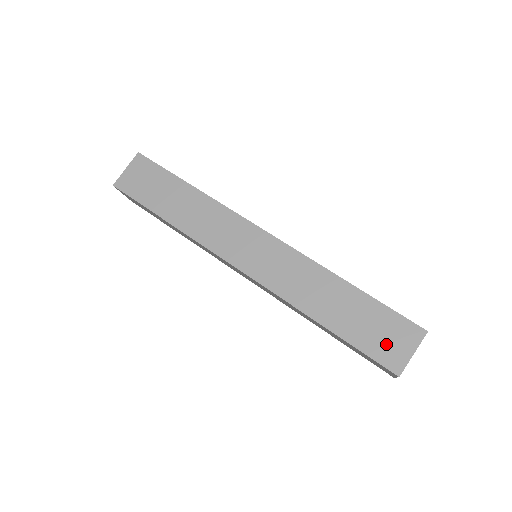
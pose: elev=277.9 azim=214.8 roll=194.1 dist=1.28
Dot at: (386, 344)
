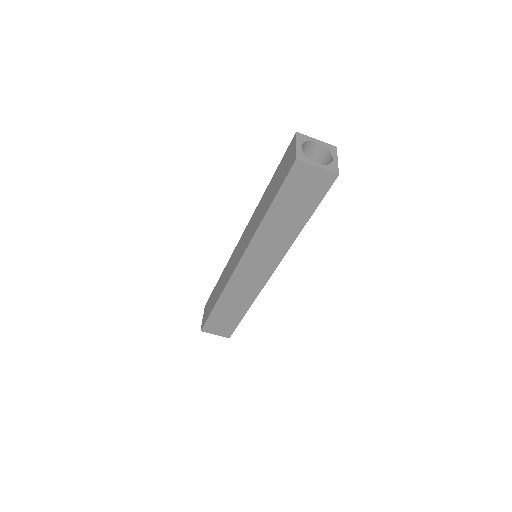
Dot at: (286, 166)
